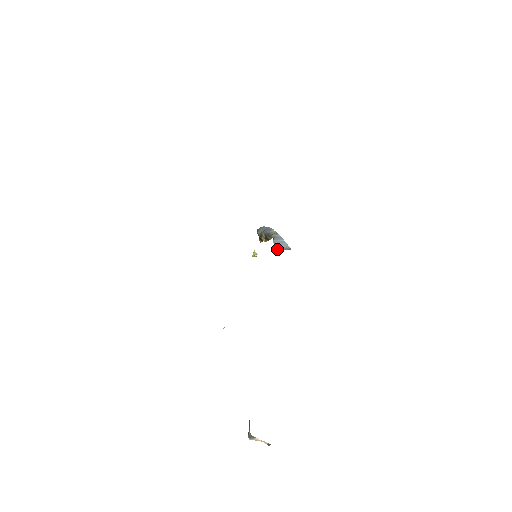
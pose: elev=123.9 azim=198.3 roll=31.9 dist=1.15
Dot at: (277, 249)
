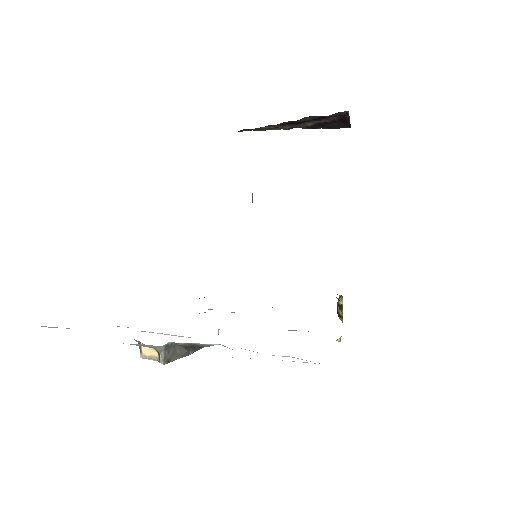
Dot at: occluded
